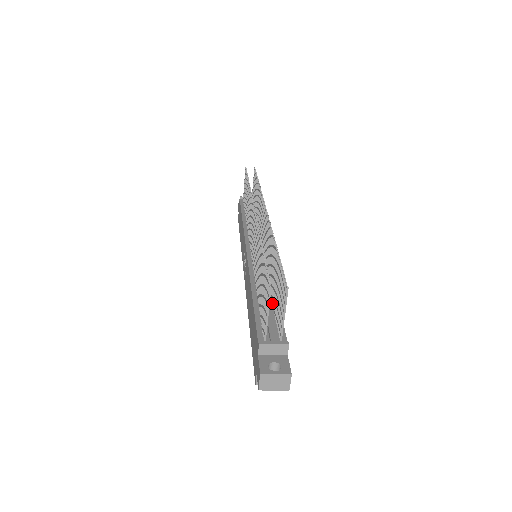
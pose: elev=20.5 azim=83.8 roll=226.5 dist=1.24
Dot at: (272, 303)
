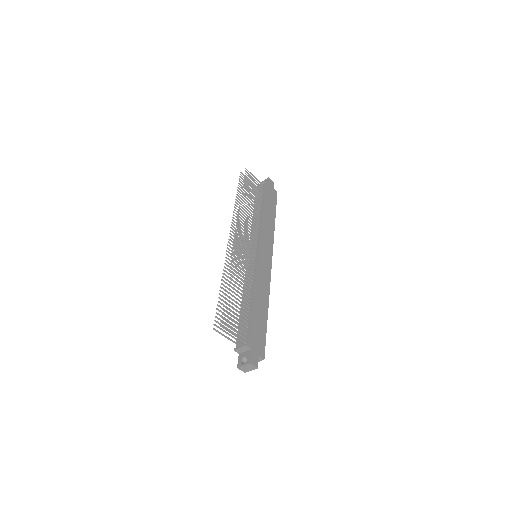
Dot at: (249, 309)
